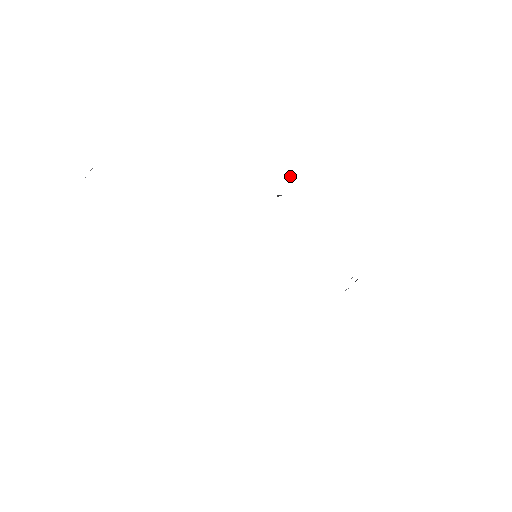
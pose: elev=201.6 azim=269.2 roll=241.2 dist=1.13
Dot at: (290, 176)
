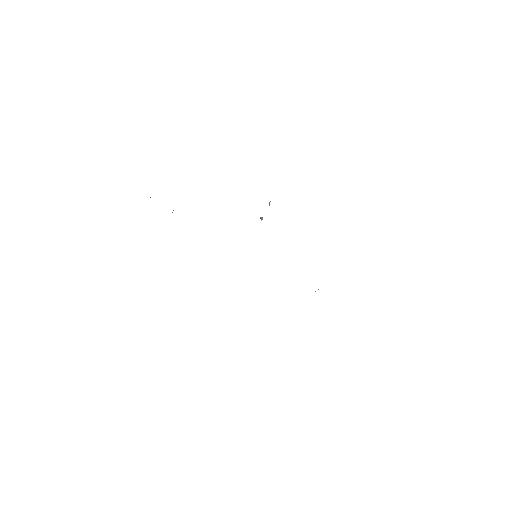
Dot at: (270, 201)
